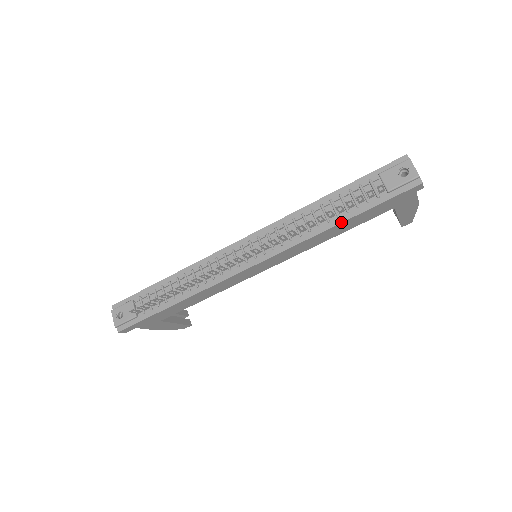
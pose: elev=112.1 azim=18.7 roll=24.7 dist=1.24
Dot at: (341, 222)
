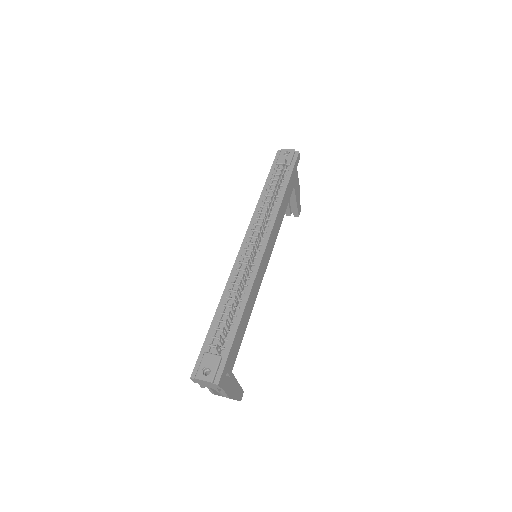
Dot at: (285, 192)
